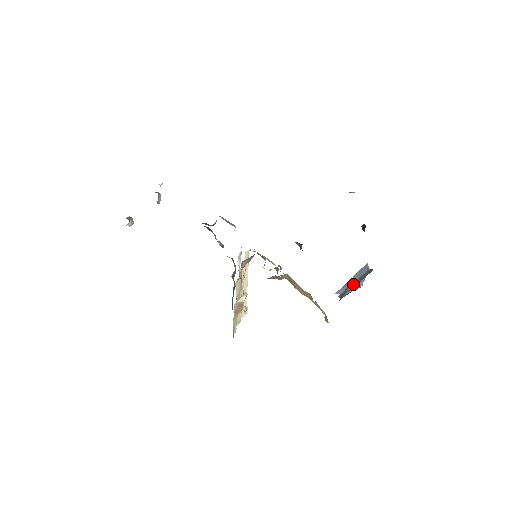
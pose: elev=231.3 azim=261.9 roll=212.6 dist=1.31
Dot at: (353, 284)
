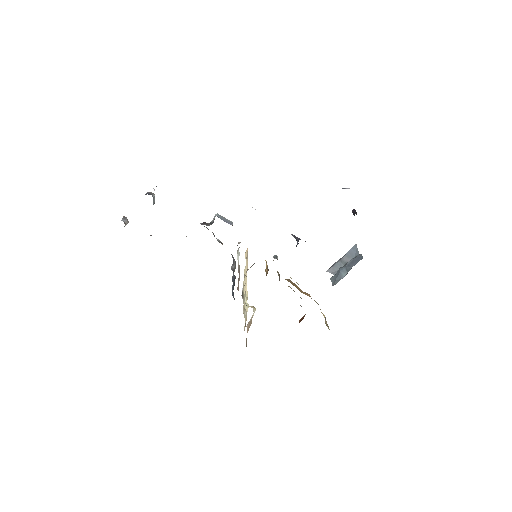
Dot at: (344, 269)
